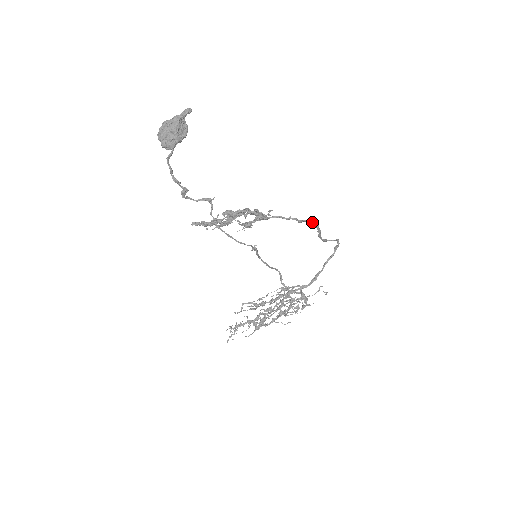
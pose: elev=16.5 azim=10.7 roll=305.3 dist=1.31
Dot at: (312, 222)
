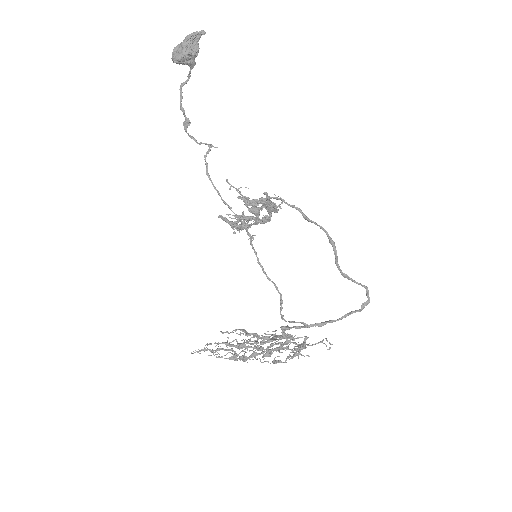
Dot at: (324, 230)
